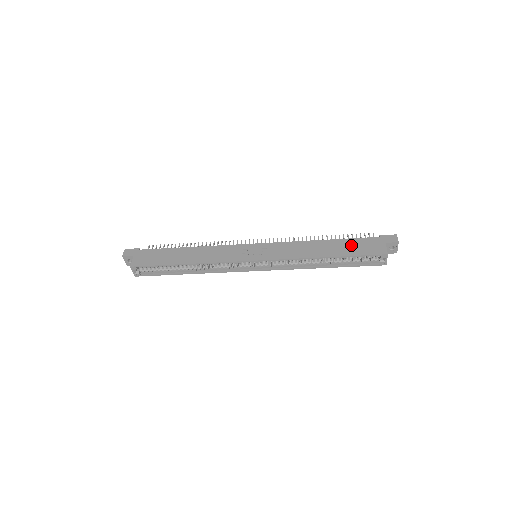
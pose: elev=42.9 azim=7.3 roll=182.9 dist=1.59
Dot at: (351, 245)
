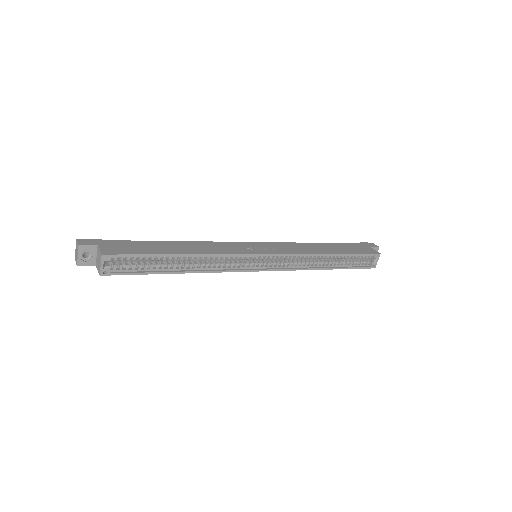
Dot at: (345, 247)
